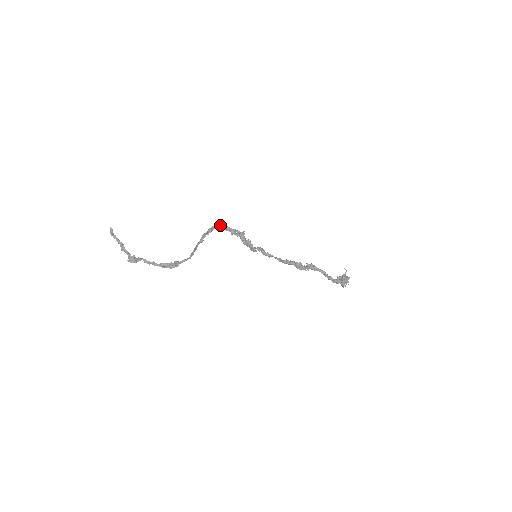
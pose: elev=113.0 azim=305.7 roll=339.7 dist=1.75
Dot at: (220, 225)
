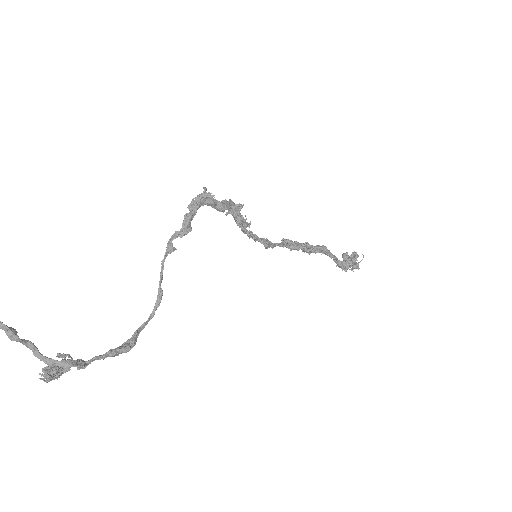
Dot at: (204, 202)
